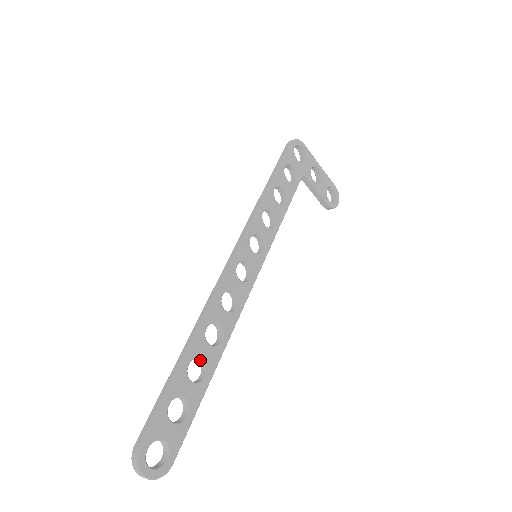
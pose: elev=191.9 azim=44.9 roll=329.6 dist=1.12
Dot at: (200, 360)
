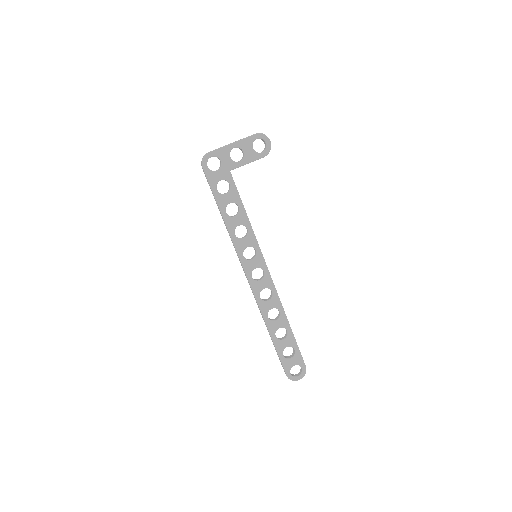
Dot at: (279, 327)
